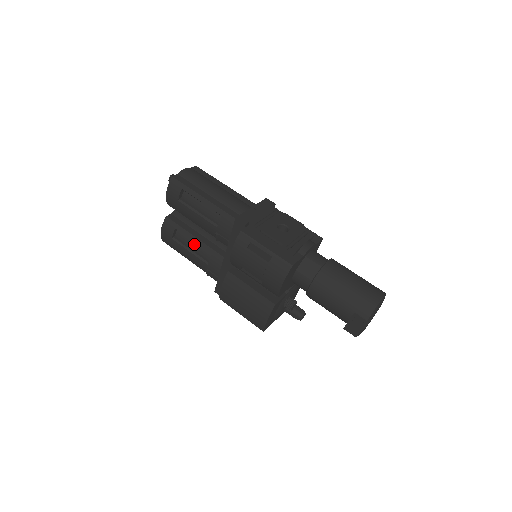
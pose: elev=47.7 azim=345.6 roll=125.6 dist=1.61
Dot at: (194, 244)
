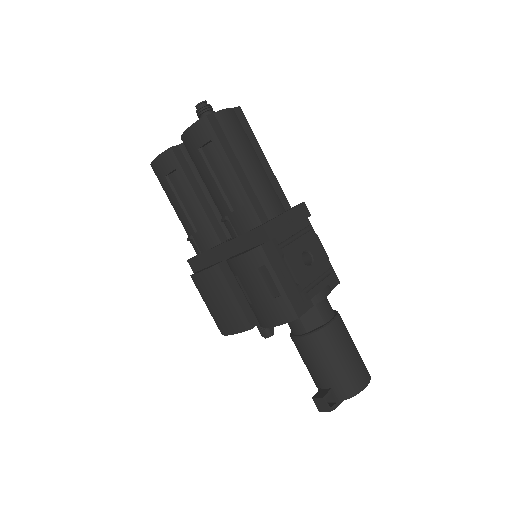
Dot at: (190, 199)
